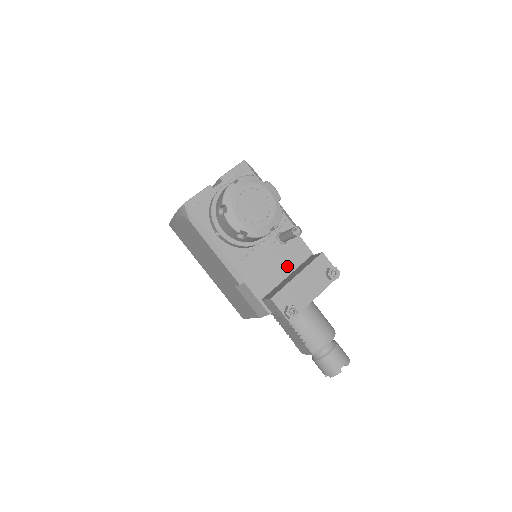
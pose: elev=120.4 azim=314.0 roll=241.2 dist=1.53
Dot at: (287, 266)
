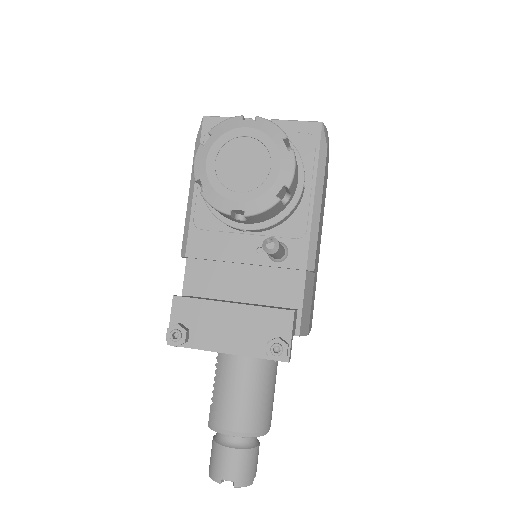
Dot at: (253, 290)
